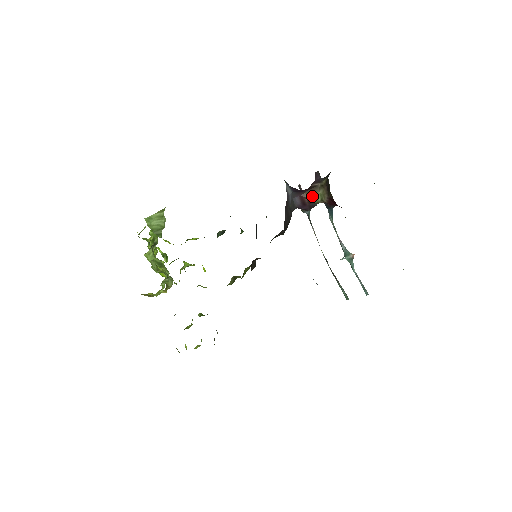
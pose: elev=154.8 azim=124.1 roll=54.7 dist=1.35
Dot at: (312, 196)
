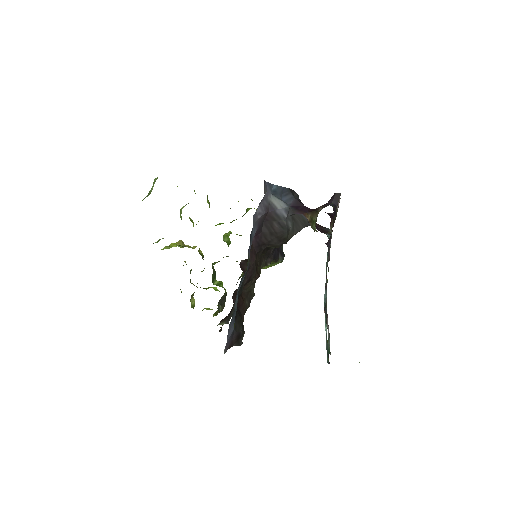
Dot at: (311, 220)
